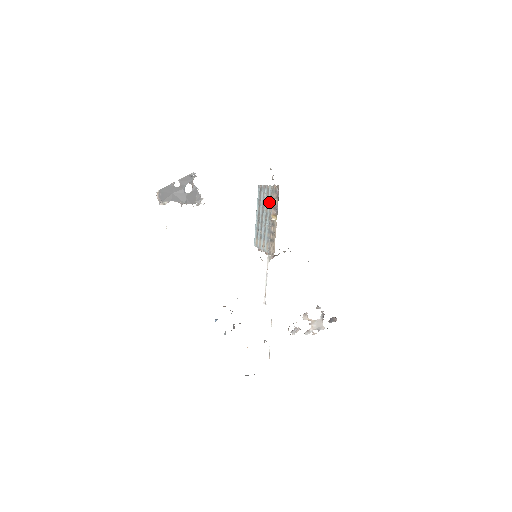
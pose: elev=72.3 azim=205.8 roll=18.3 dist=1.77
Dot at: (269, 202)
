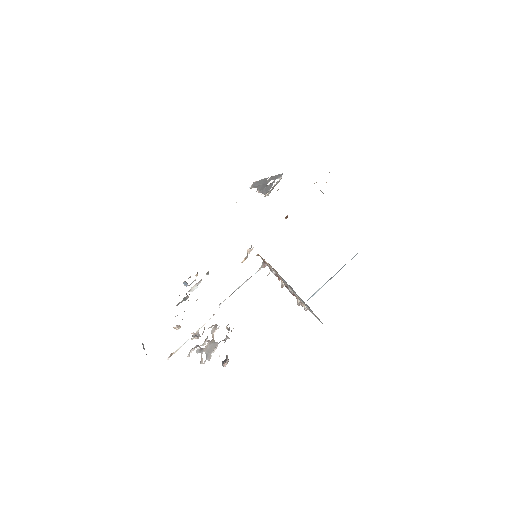
Dot at: occluded
